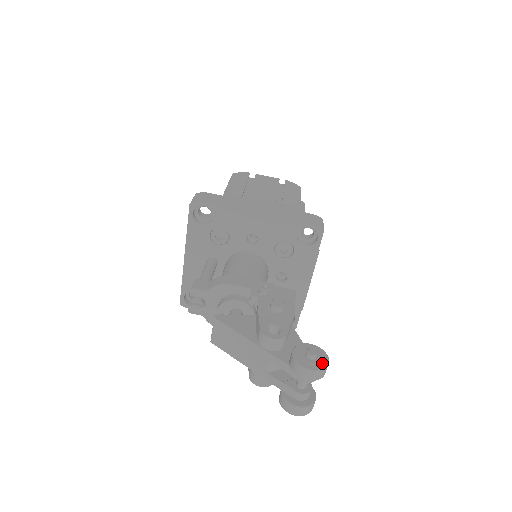
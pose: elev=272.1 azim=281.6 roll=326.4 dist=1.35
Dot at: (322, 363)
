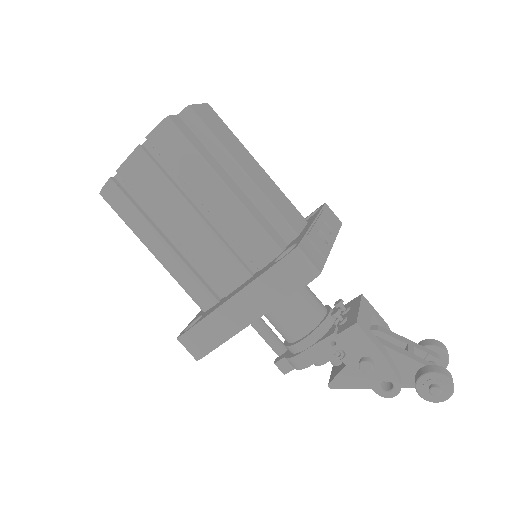
Dot at: (448, 388)
